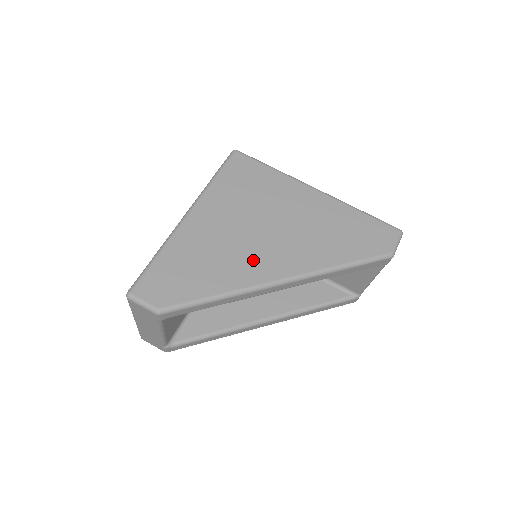
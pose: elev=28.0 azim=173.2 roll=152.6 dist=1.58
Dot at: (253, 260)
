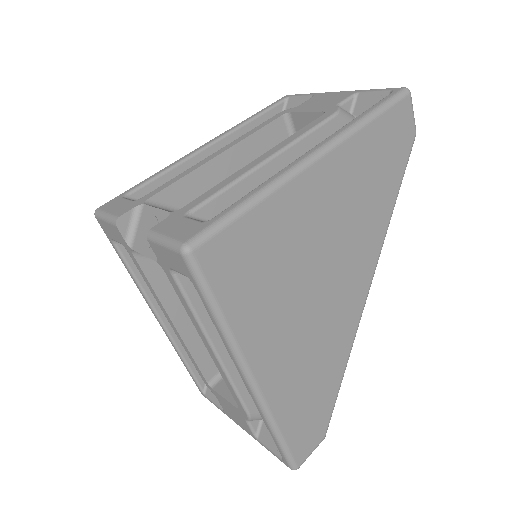
Dot at: (340, 314)
